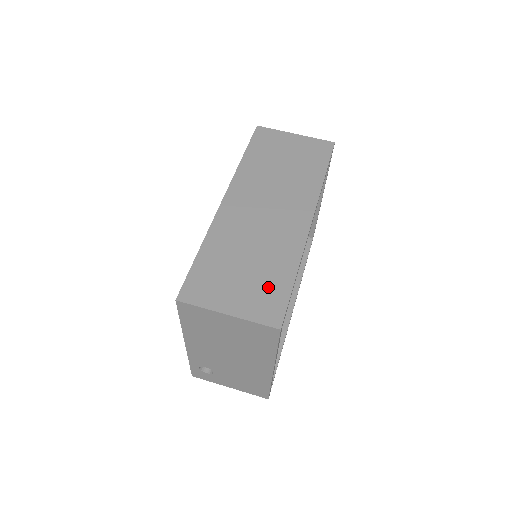
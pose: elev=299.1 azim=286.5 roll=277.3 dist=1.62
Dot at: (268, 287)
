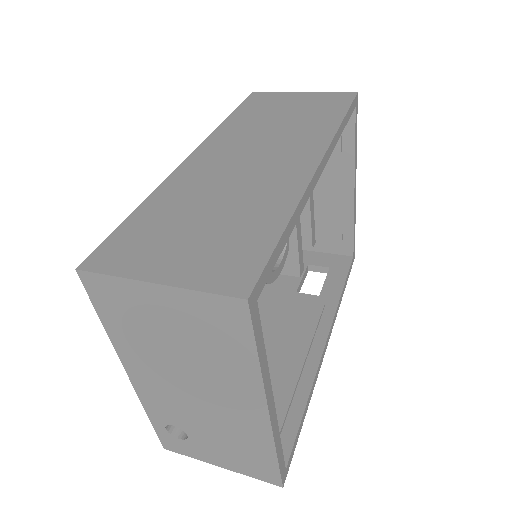
Dot at: (235, 242)
